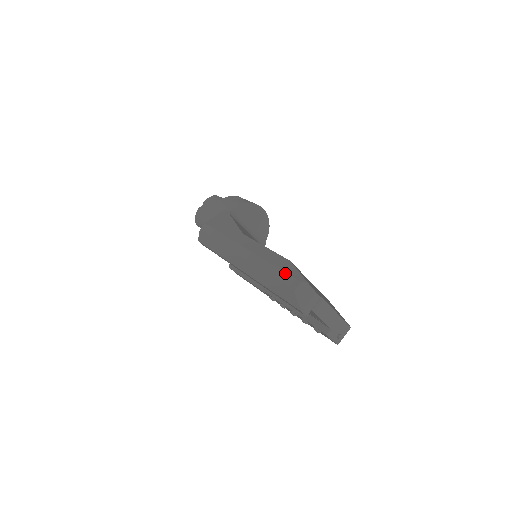
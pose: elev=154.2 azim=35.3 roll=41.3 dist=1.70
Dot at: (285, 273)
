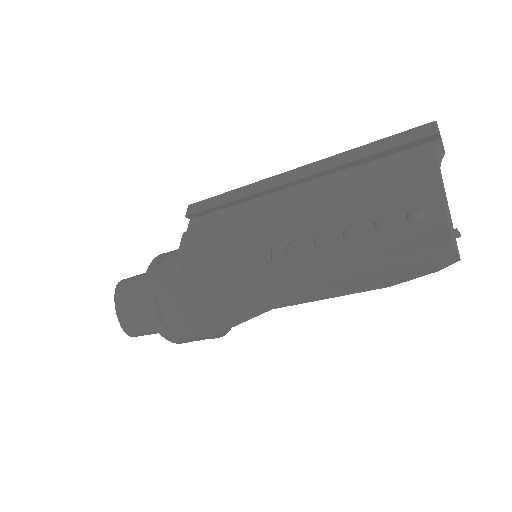
Dot at: occluded
